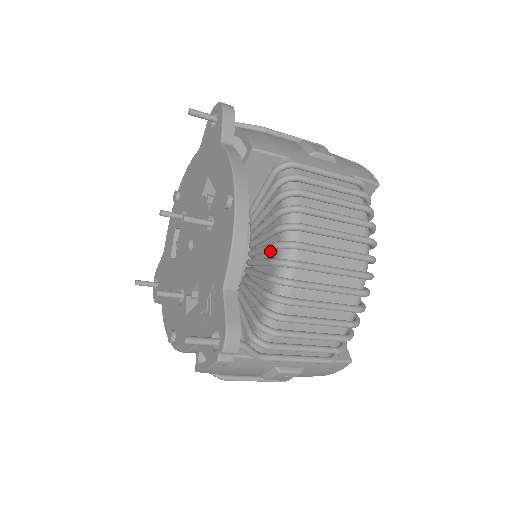
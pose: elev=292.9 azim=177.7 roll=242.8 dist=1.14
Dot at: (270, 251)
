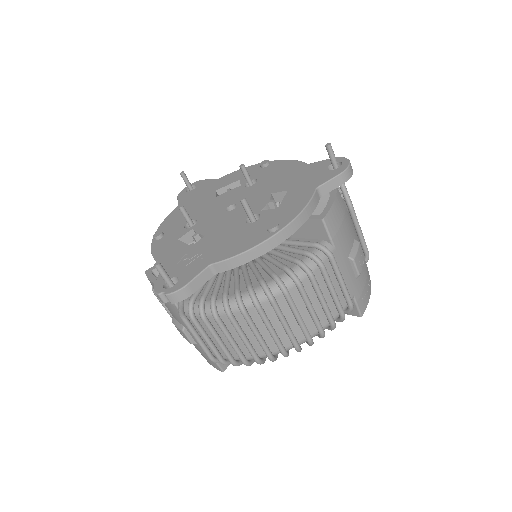
Dot at: occluded
